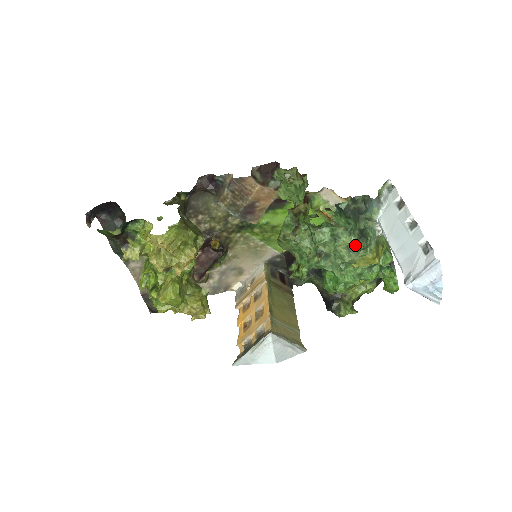
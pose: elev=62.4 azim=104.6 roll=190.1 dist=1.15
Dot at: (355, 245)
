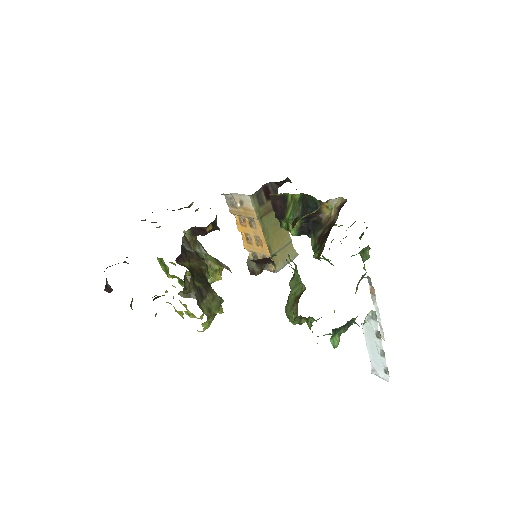
Dot at: occluded
